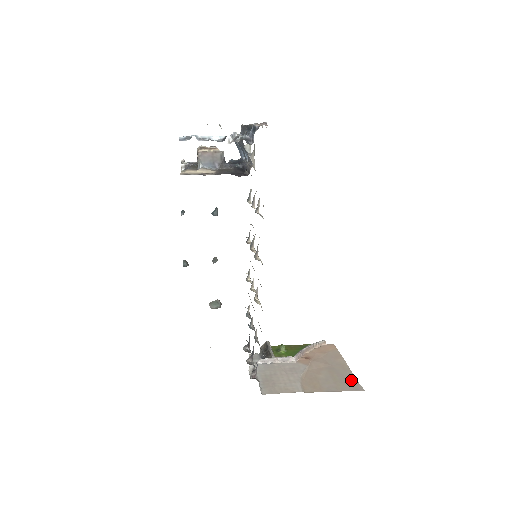
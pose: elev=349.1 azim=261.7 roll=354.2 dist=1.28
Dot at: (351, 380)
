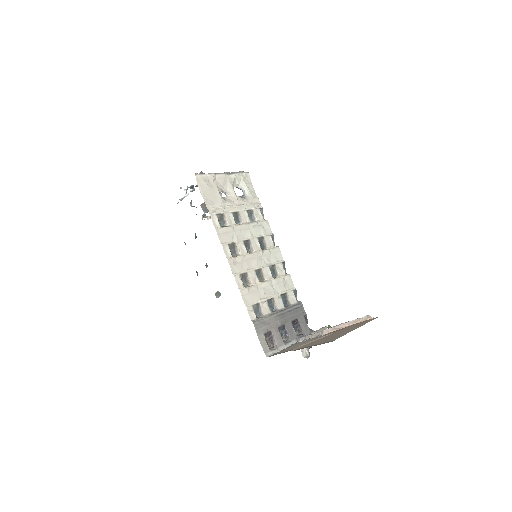
Dot at: (337, 337)
